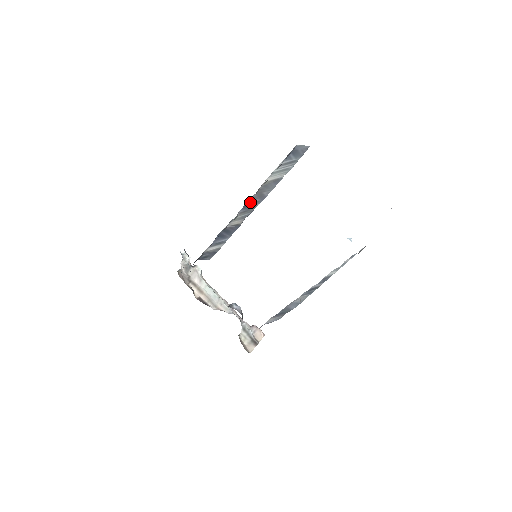
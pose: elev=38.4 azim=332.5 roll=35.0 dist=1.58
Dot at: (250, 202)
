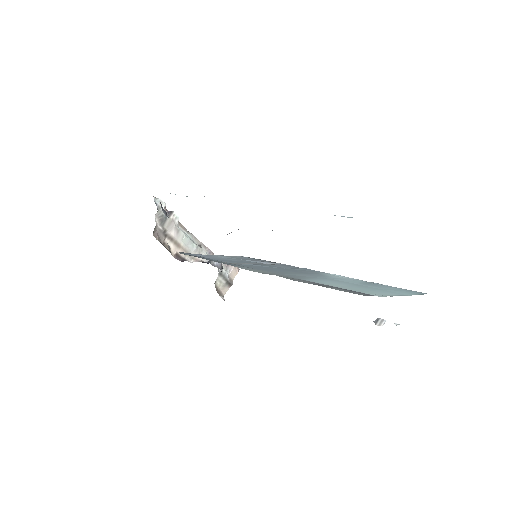
Dot at: occluded
